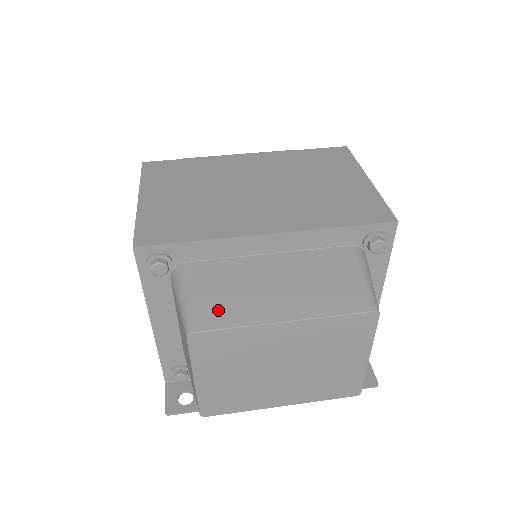
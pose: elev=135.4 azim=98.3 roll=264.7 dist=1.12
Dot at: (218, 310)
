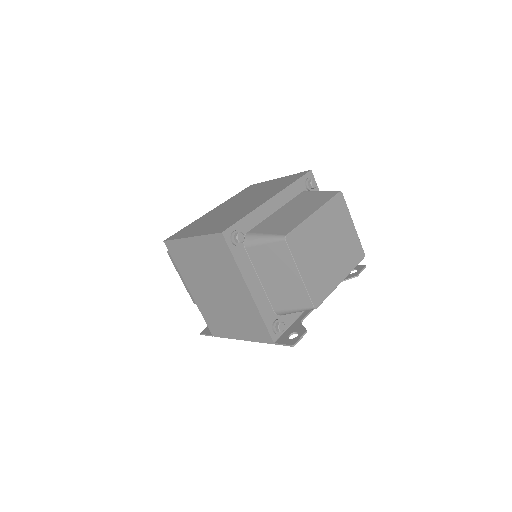
Dot at: (285, 227)
